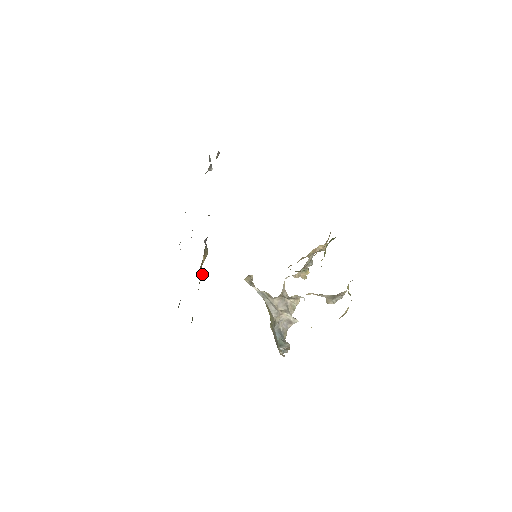
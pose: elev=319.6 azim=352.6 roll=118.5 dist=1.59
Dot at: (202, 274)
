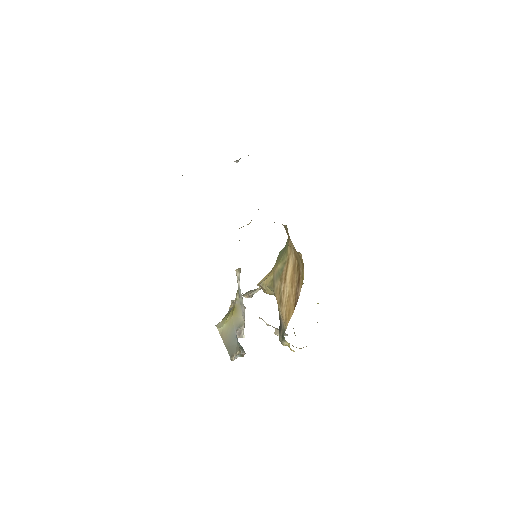
Dot at: occluded
